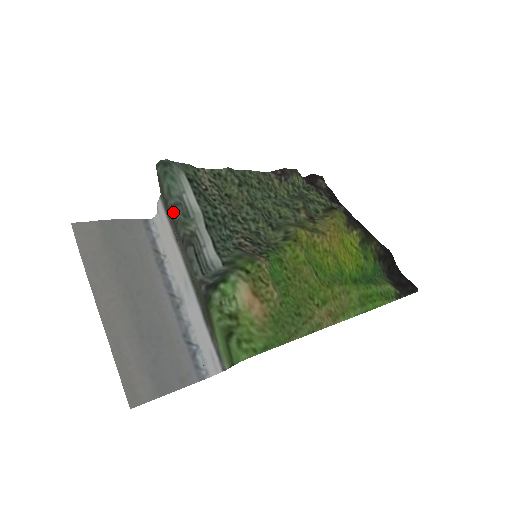
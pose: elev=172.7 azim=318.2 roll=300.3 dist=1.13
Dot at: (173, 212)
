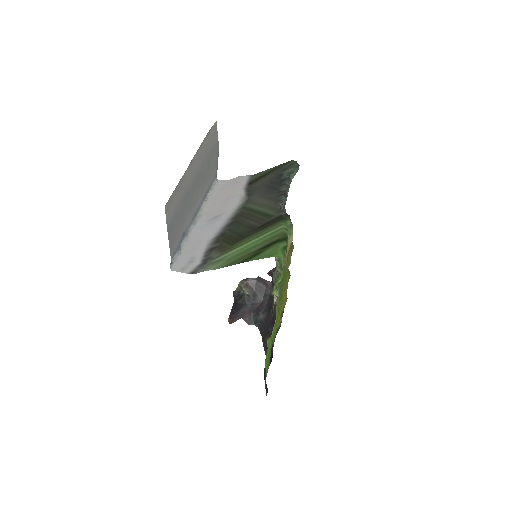
Dot at: (287, 179)
